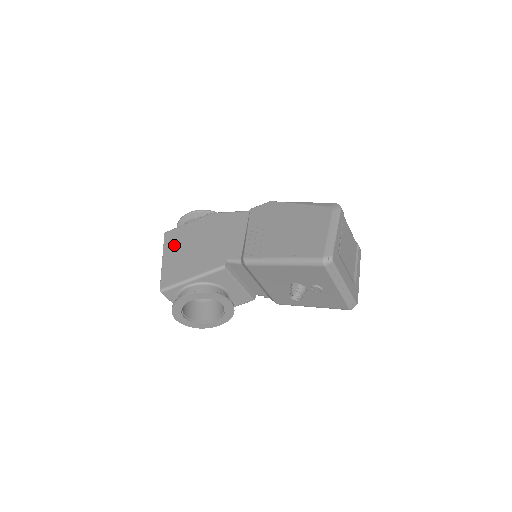
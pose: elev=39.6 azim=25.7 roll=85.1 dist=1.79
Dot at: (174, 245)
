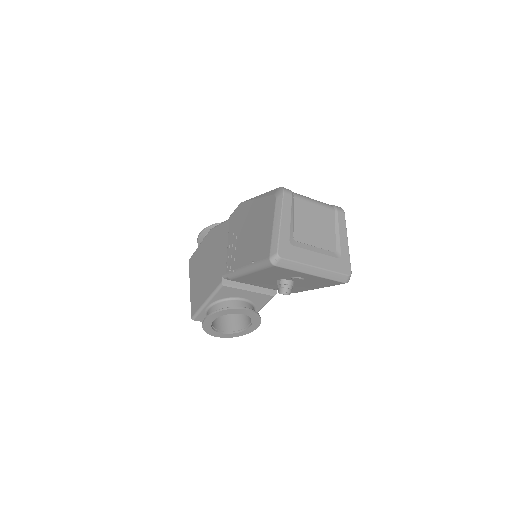
Dot at: (194, 271)
